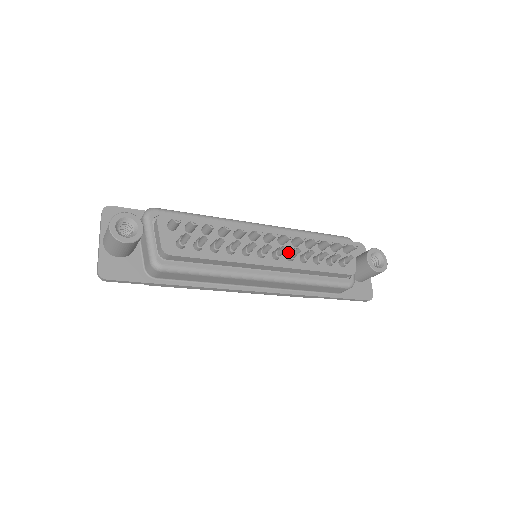
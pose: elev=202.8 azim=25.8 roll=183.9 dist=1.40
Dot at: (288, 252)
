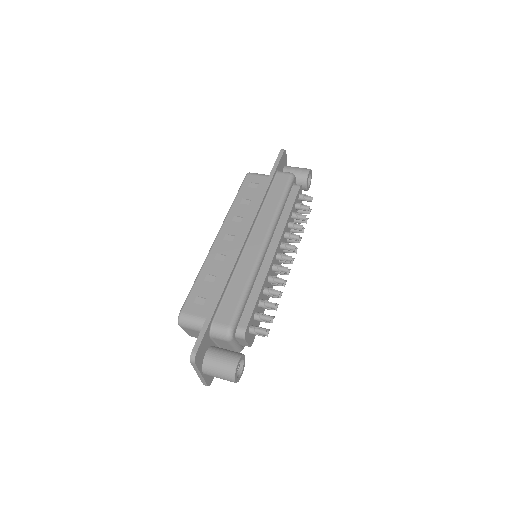
Dot at: occluded
